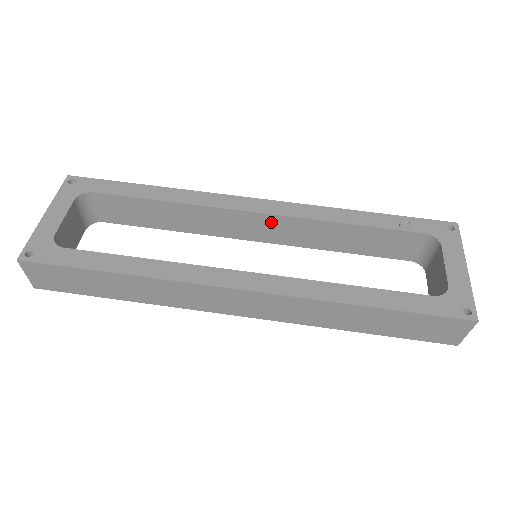
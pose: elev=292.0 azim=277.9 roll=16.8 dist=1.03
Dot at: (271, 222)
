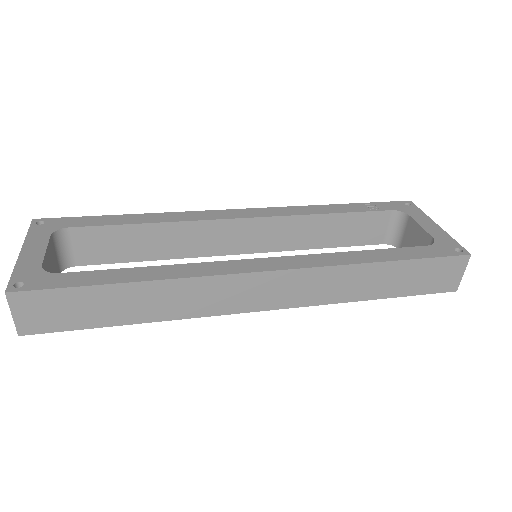
Dot at: (258, 227)
